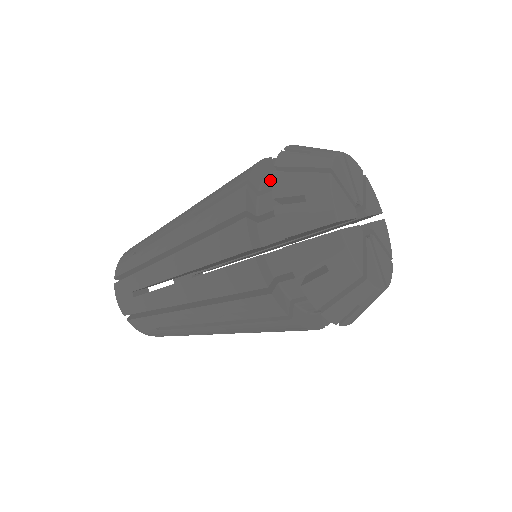
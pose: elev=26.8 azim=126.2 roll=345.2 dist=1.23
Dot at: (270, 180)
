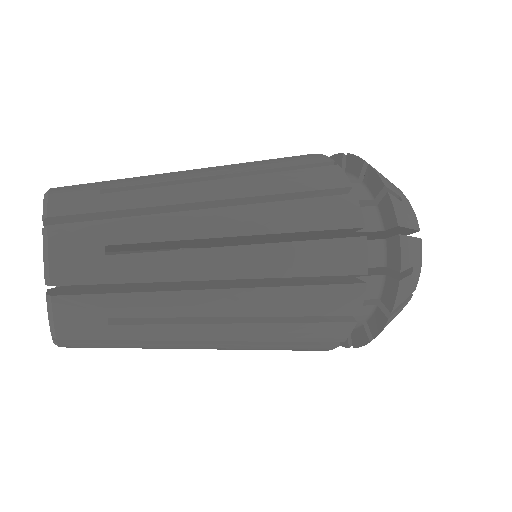
Dot at: occluded
